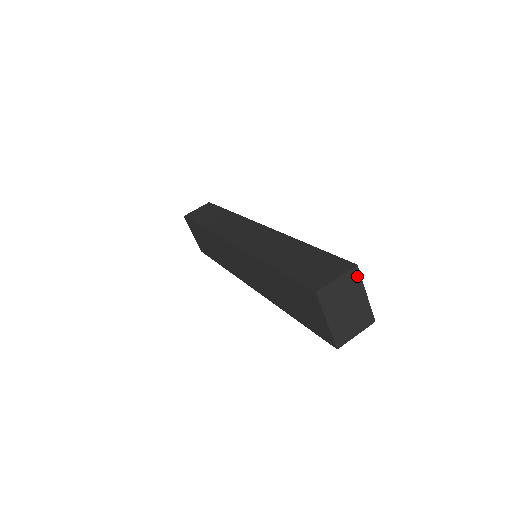
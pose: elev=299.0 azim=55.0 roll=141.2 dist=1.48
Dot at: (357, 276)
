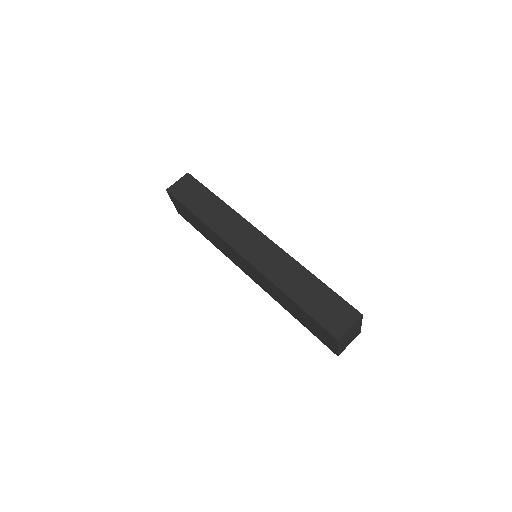
Dot at: (361, 320)
